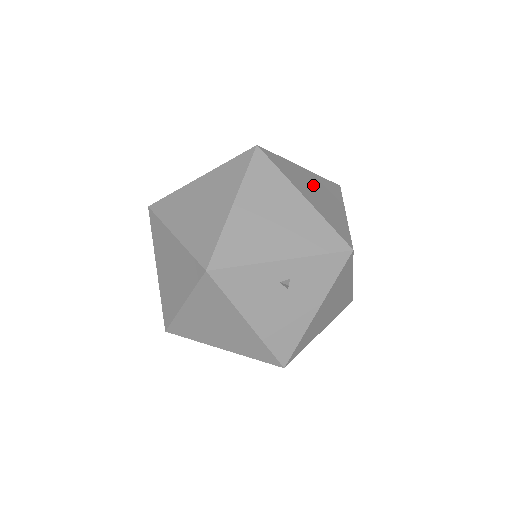
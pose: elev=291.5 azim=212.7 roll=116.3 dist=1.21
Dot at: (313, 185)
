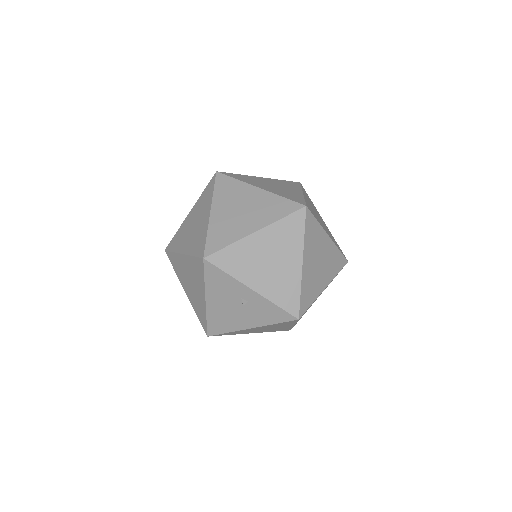
Dot at: (322, 255)
